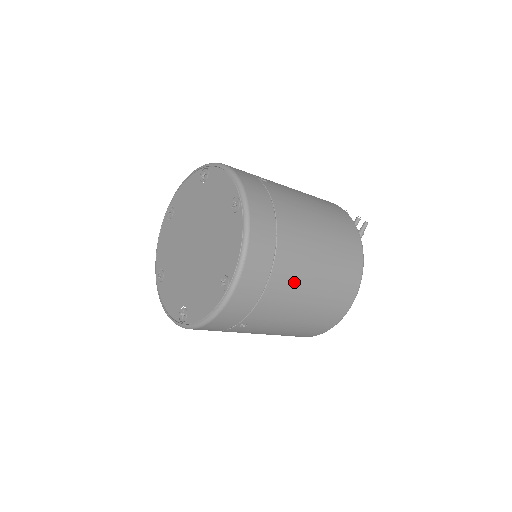
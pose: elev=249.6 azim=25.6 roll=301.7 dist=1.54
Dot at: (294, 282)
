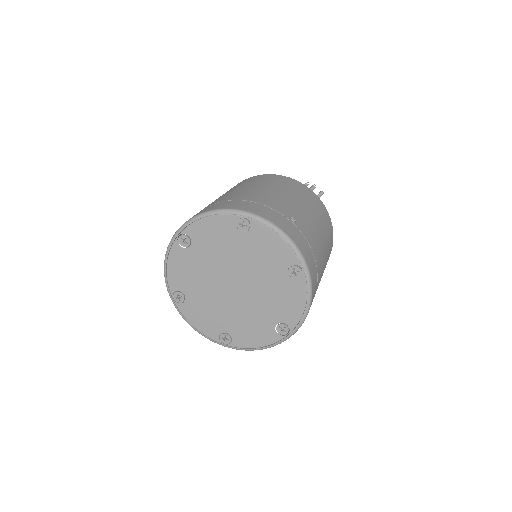
Dot at: occluded
